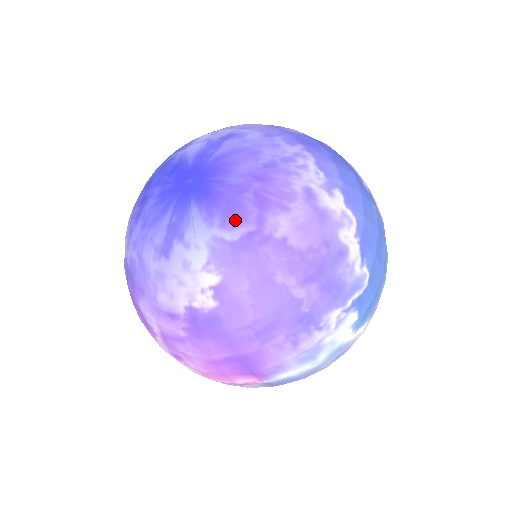
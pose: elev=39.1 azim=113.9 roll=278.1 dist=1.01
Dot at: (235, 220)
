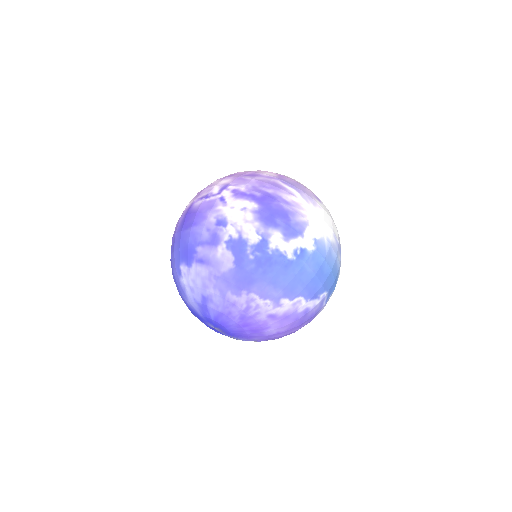
Dot at: (251, 338)
